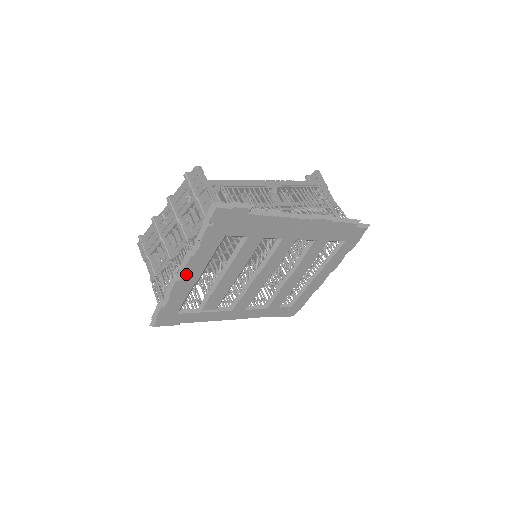
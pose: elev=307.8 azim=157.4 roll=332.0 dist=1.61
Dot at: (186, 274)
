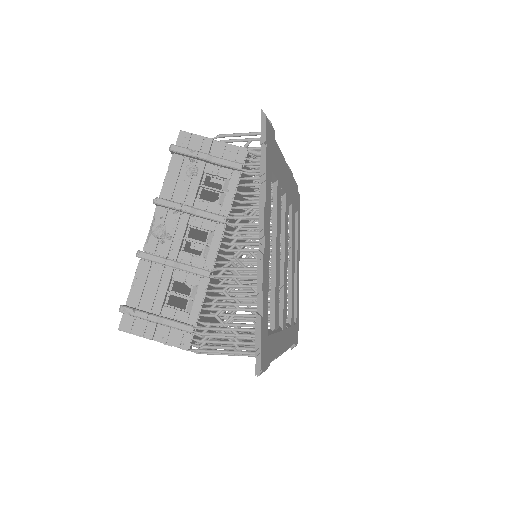
Dot at: (265, 242)
